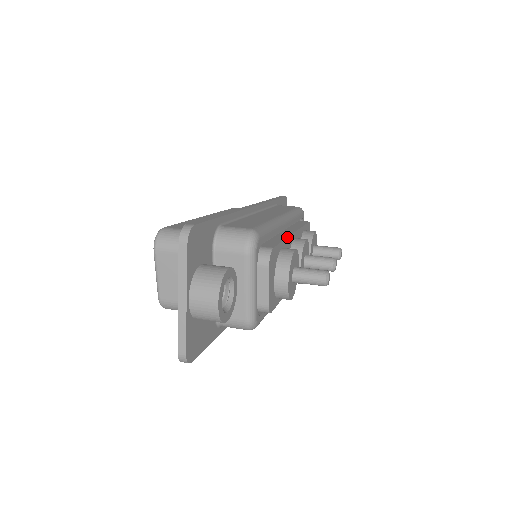
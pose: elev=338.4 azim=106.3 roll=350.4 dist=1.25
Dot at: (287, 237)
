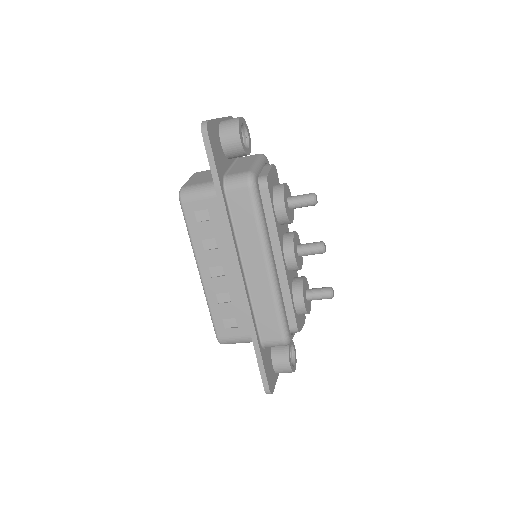
Dot at: occluded
